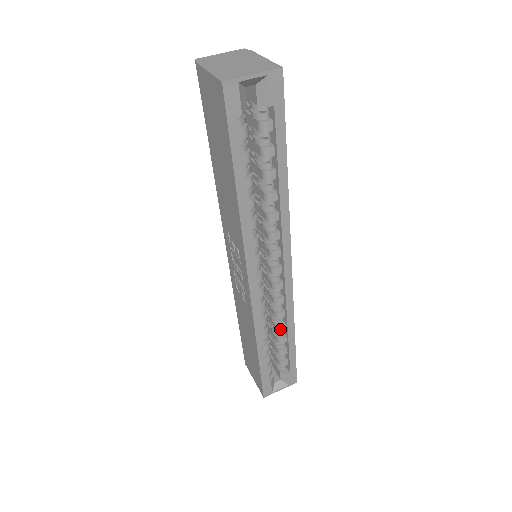
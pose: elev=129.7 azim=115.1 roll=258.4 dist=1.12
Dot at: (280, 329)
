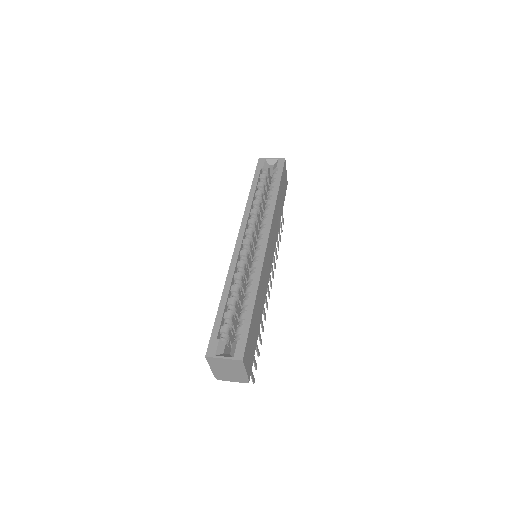
Dot at: (247, 290)
